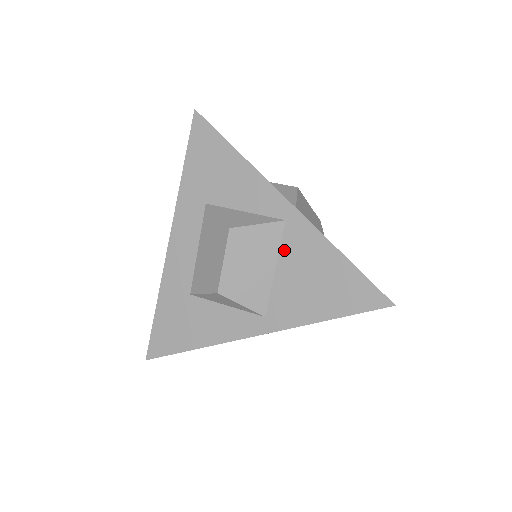
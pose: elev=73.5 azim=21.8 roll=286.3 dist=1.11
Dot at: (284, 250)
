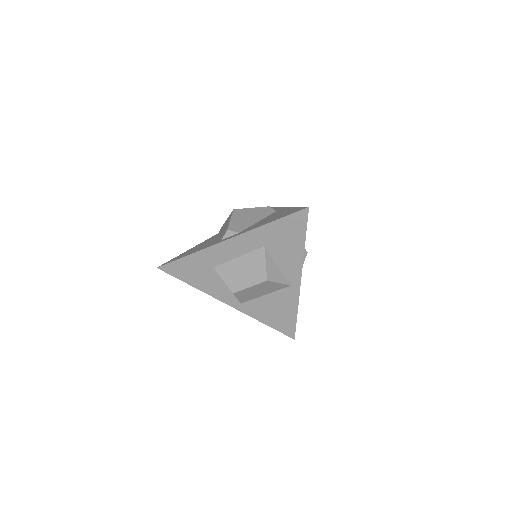
Dot at: (277, 293)
